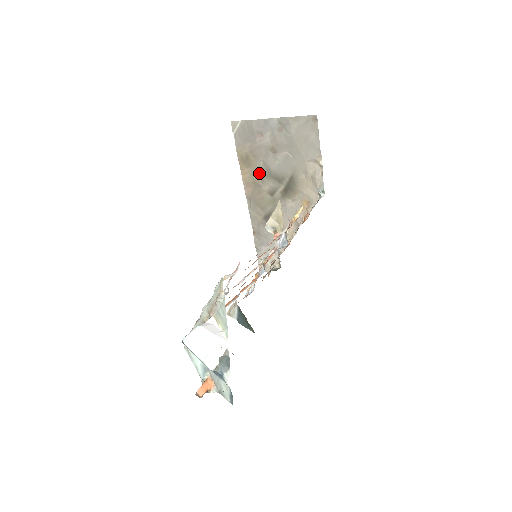
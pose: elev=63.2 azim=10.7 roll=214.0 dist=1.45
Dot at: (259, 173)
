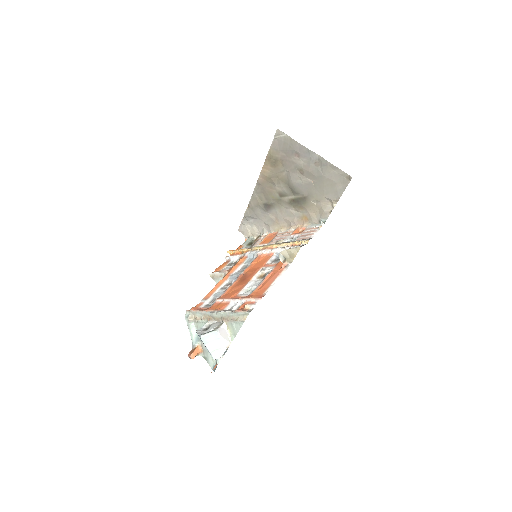
Dot at: (279, 176)
